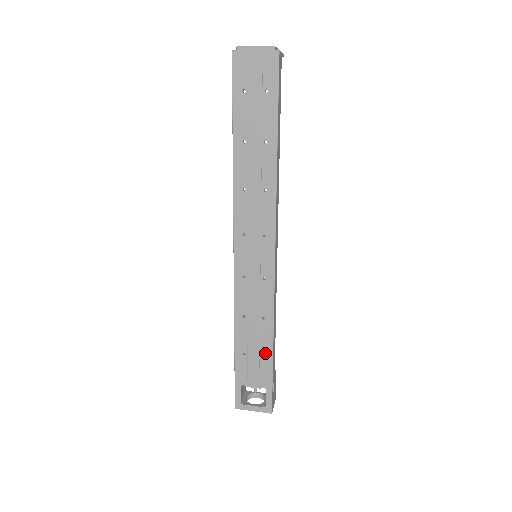
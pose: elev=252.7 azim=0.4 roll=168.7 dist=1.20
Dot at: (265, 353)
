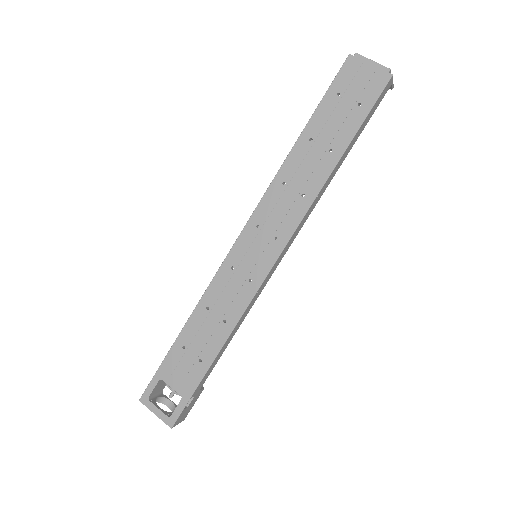
Dot at: (204, 358)
